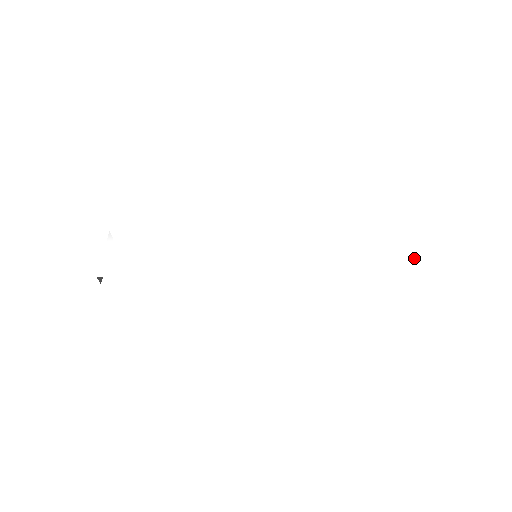
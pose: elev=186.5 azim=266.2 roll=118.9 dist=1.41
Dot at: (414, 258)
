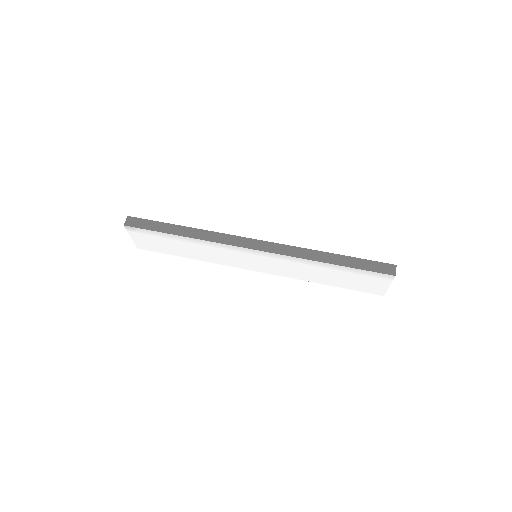
Dot at: (385, 289)
